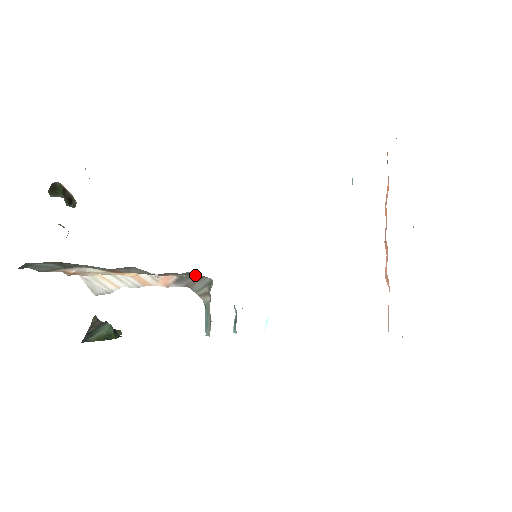
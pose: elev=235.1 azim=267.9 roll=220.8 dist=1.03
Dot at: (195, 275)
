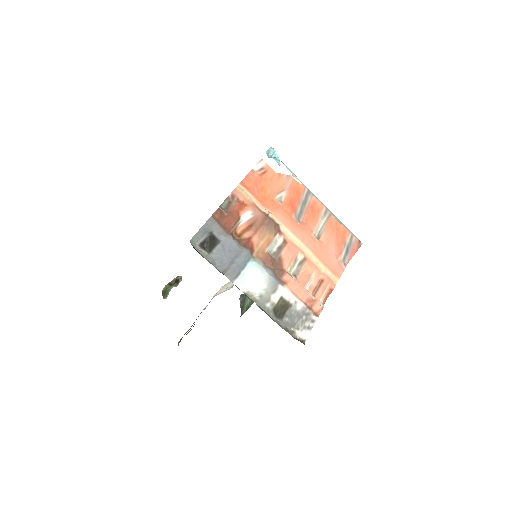
Dot at: occluded
